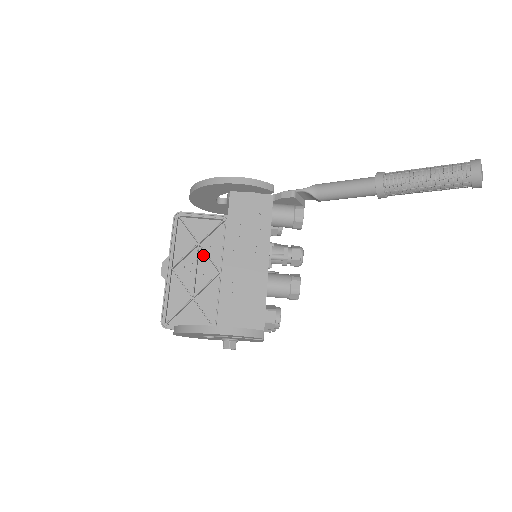
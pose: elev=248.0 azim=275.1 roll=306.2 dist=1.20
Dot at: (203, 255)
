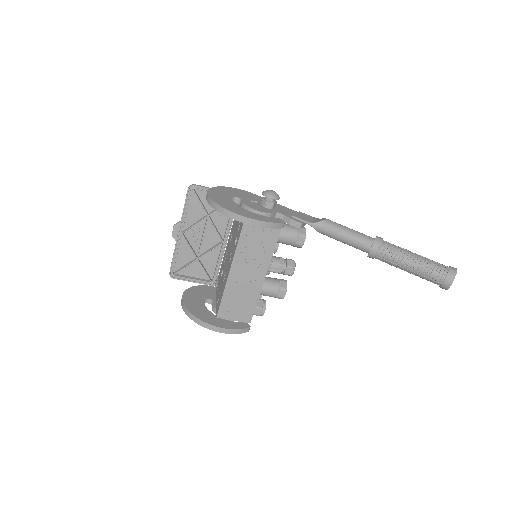
Dot at: (210, 224)
